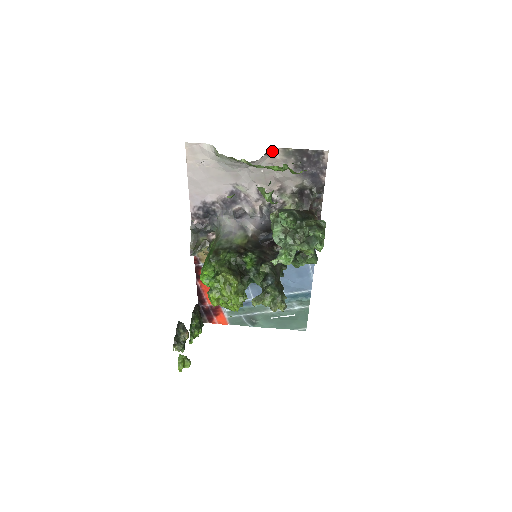
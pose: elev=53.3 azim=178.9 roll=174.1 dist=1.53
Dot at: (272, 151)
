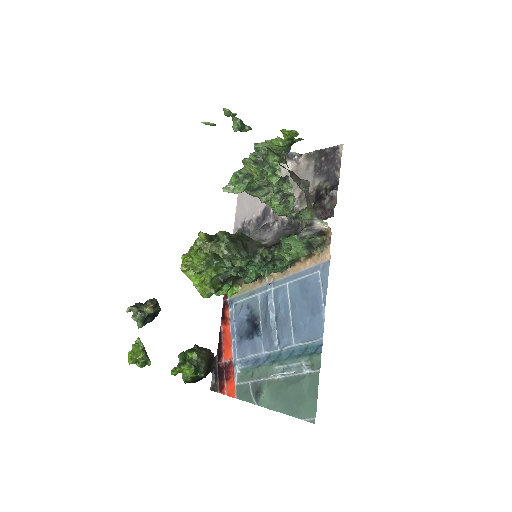
Dot at: (295, 155)
